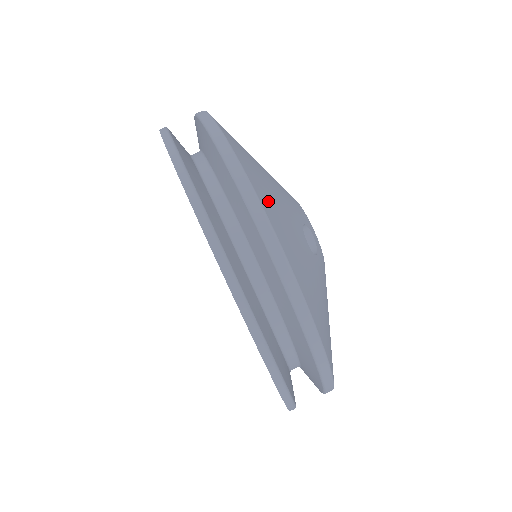
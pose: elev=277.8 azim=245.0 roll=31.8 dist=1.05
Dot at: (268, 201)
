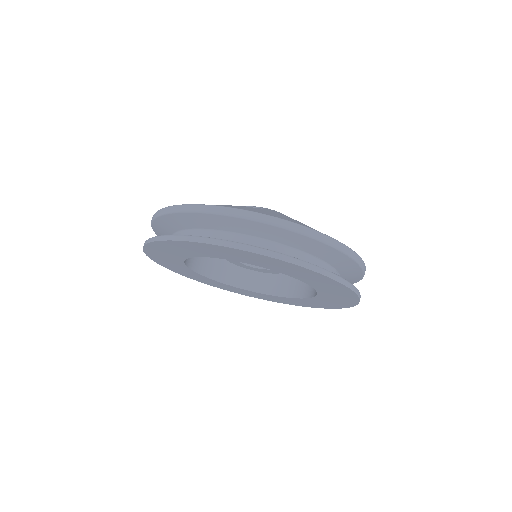
Dot at: occluded
